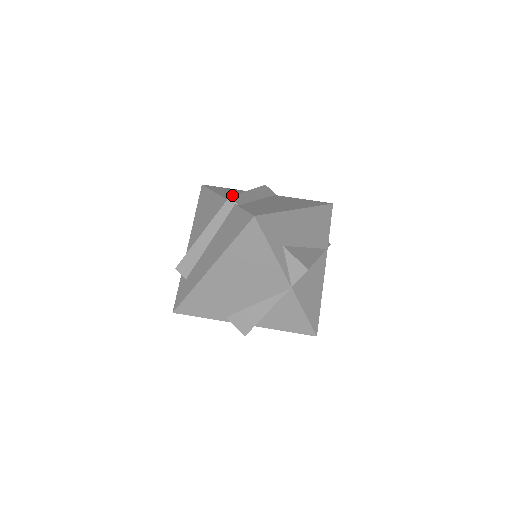
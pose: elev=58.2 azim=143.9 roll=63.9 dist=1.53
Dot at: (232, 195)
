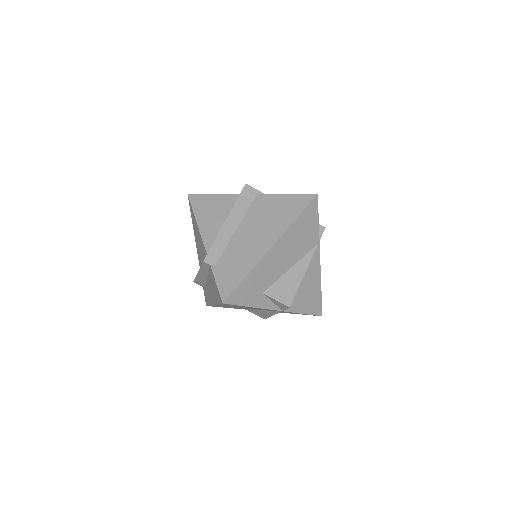
Dot at: (212, 227)
